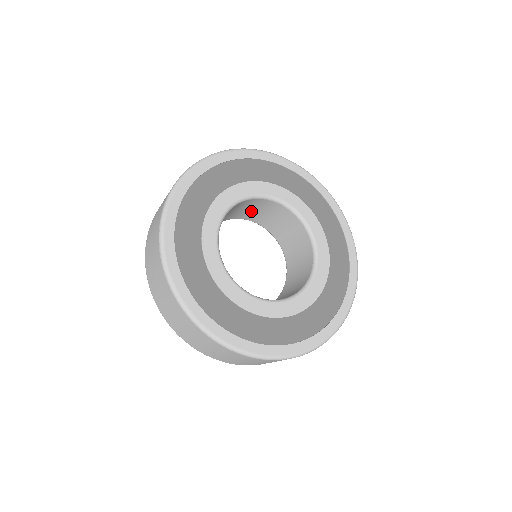
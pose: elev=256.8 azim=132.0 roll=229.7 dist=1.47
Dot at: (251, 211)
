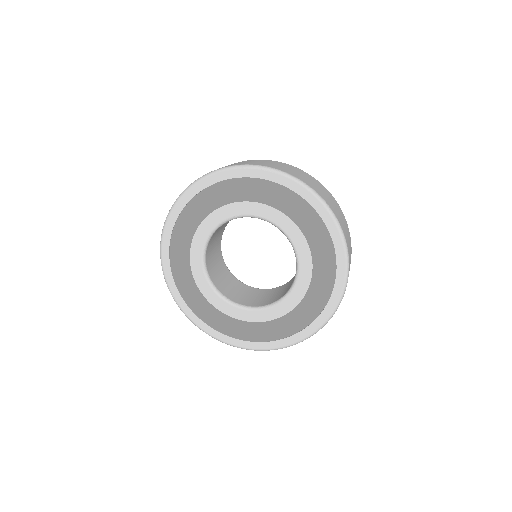
Dot at: occluded
